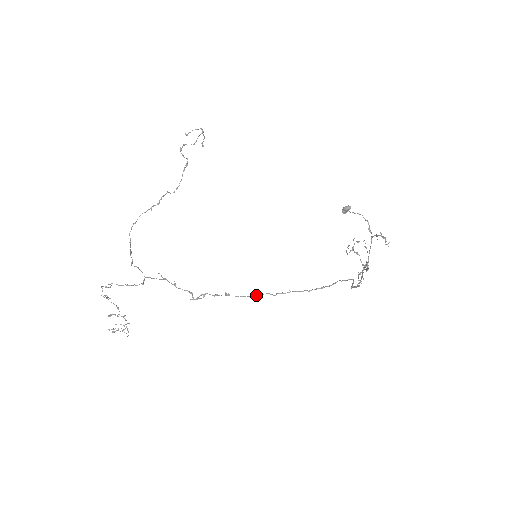
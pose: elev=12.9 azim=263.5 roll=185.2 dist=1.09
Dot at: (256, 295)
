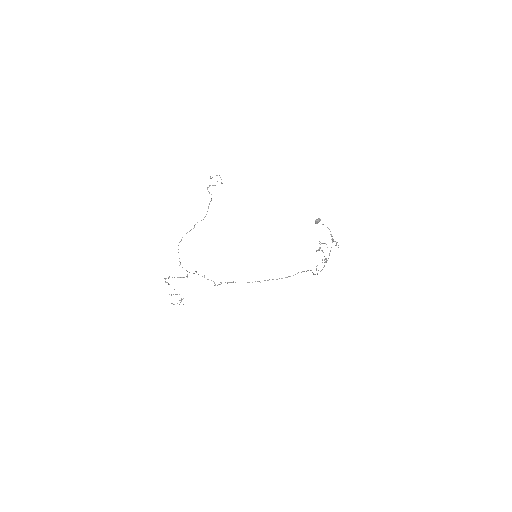
Dot at: occluded
